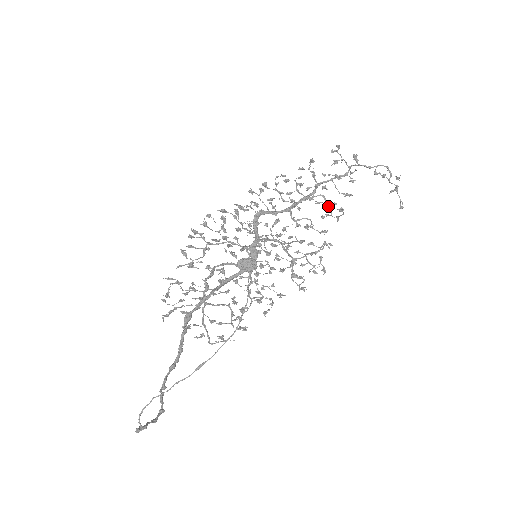
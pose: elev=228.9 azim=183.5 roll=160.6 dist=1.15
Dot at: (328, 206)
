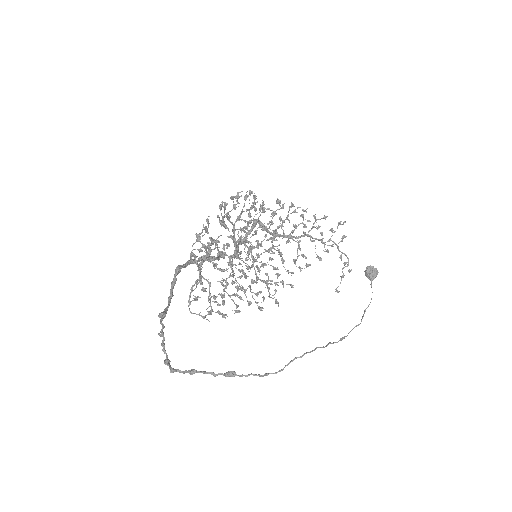
Dot at: (299, 255)
